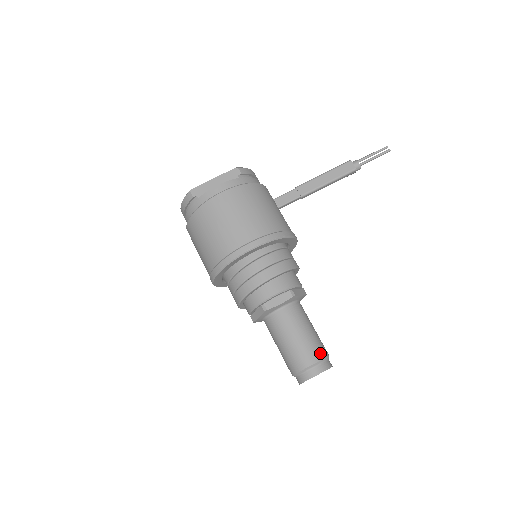
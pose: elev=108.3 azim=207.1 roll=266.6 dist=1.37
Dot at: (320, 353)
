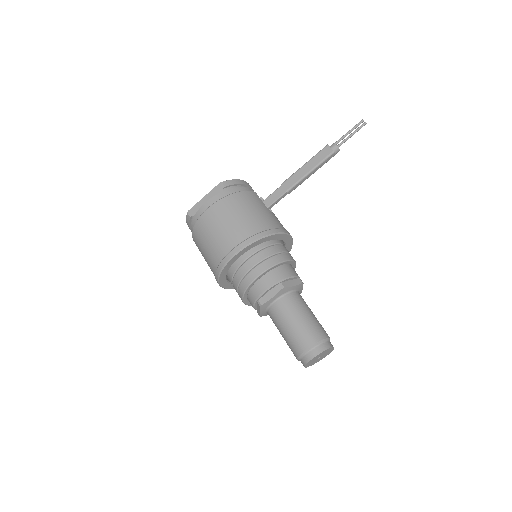
Dot at: (315, 337)
